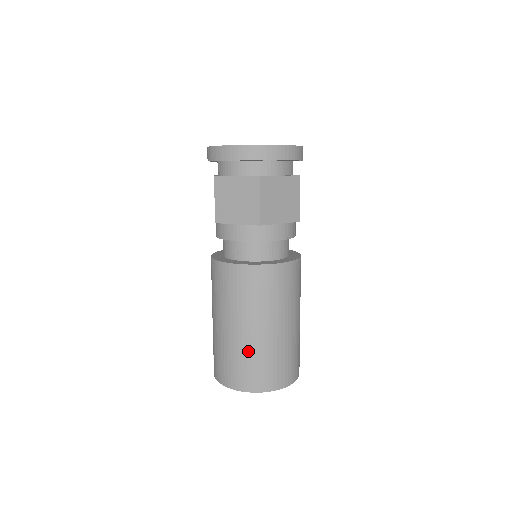
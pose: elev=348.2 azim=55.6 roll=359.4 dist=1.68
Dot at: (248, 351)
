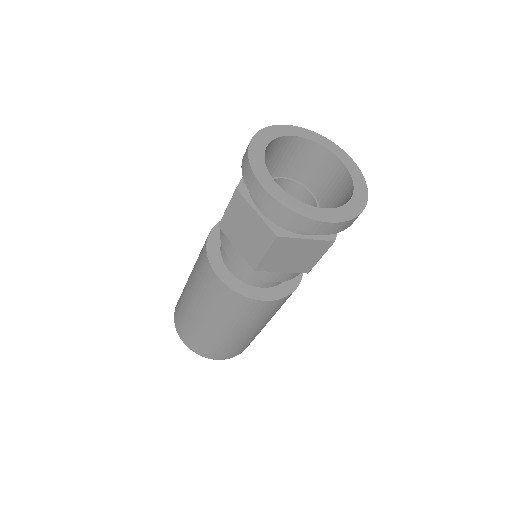
Dot at: (245, 341)
